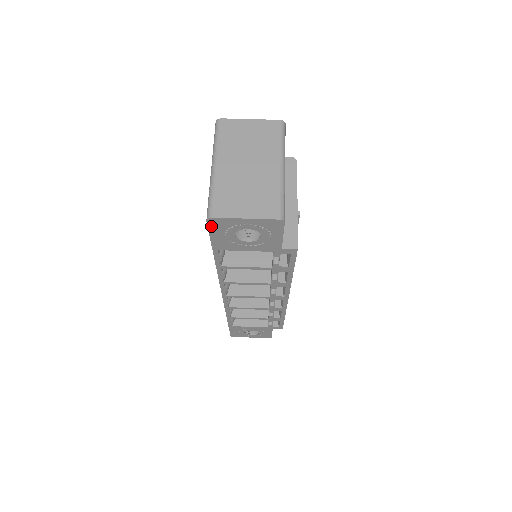
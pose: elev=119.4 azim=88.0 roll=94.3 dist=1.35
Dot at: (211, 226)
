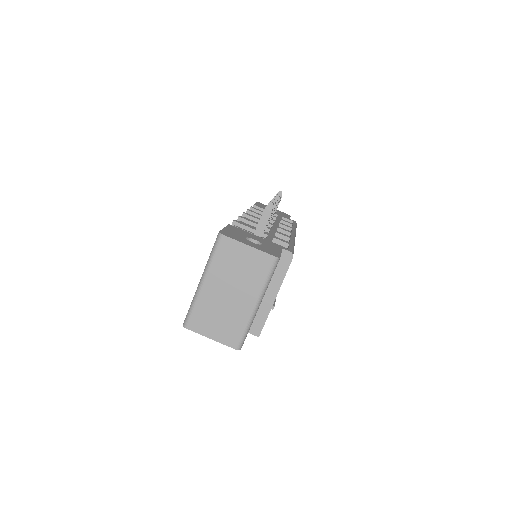
Dot at: occluded
